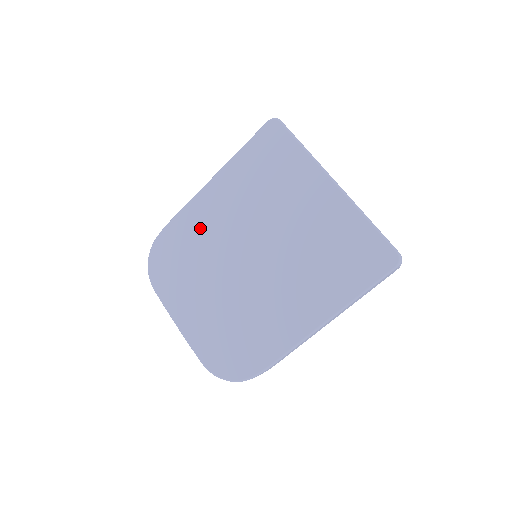
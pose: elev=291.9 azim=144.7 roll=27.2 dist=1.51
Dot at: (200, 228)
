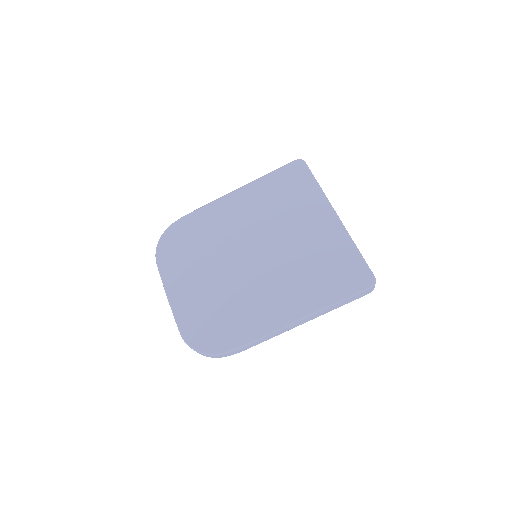
Dot at: (215, 223)
